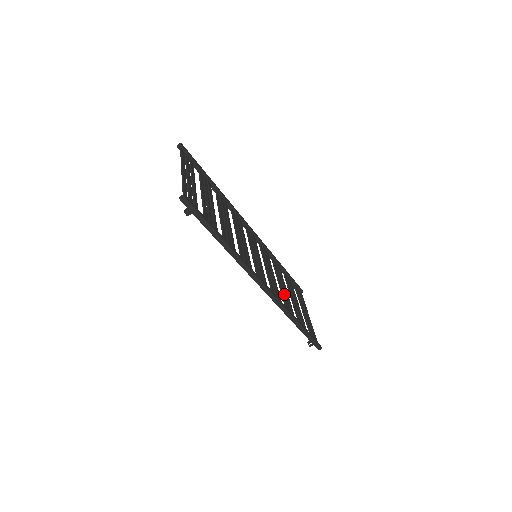
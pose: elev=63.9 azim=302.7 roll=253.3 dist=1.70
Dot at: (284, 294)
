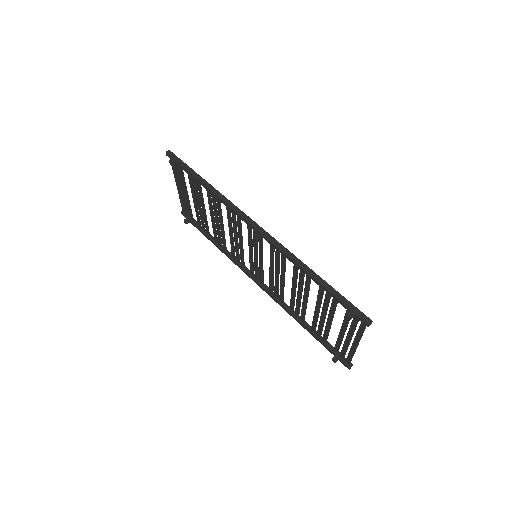
Dot at: (298, 284)
